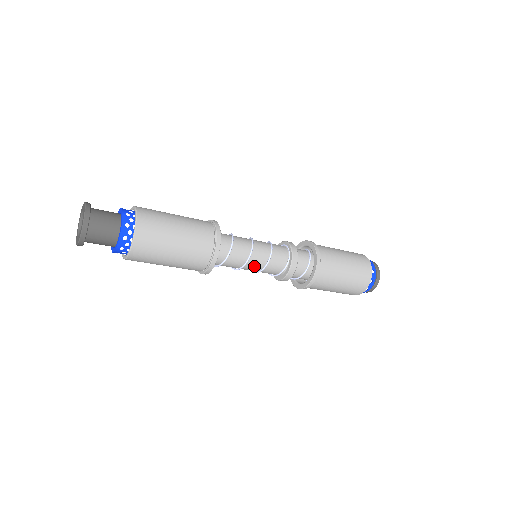
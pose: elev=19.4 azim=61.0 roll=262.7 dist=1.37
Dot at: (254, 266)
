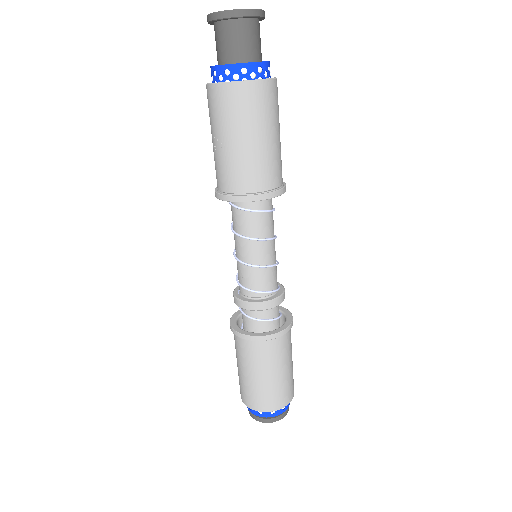
Dot at: (270, 253)
